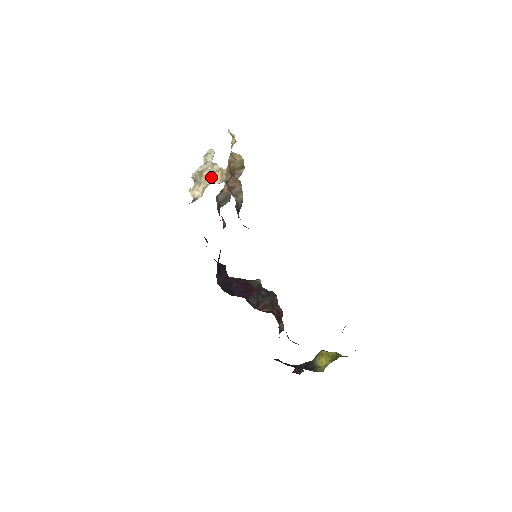
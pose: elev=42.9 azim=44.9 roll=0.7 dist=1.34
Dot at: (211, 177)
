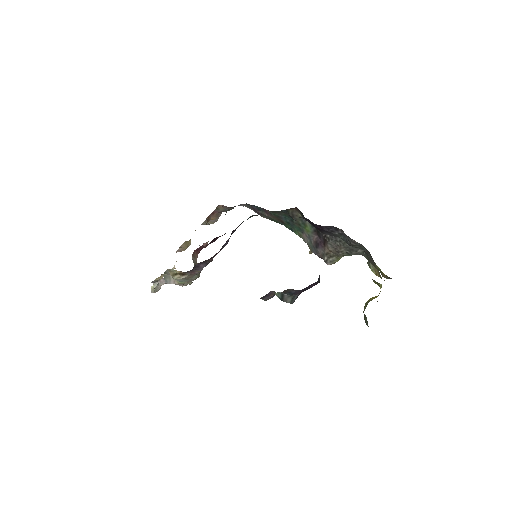
Dot at: (175, 268)
